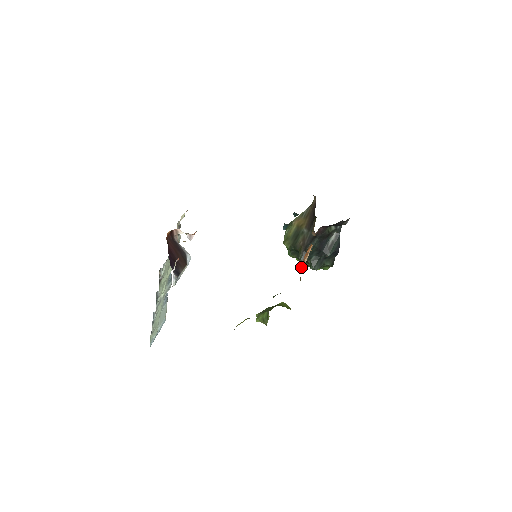
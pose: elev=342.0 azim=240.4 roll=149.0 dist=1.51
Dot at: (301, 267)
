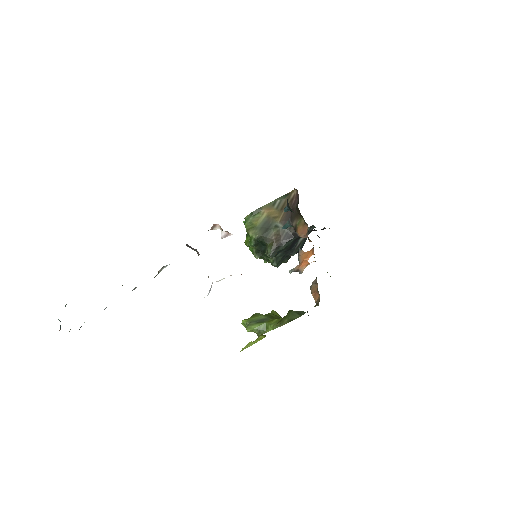
Dot at: (291, 272)
